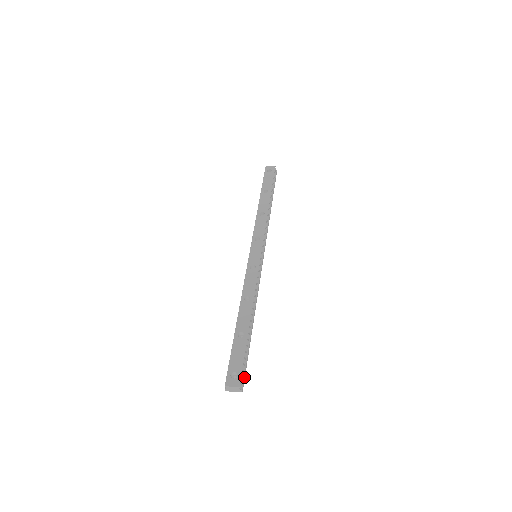
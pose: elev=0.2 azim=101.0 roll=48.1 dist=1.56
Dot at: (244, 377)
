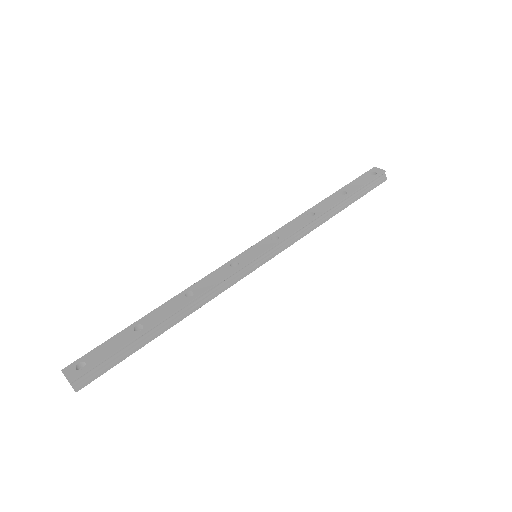
Dot at: (94, 377)
